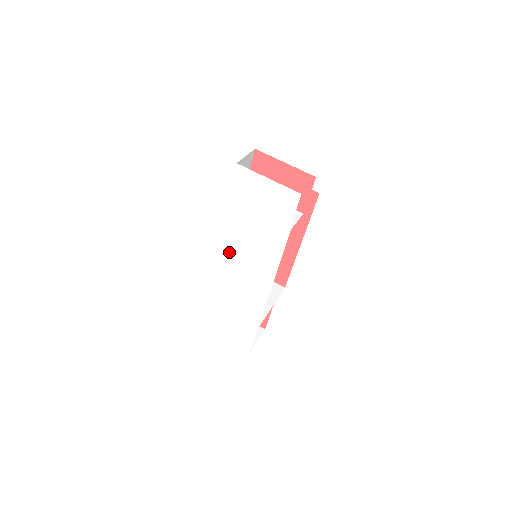
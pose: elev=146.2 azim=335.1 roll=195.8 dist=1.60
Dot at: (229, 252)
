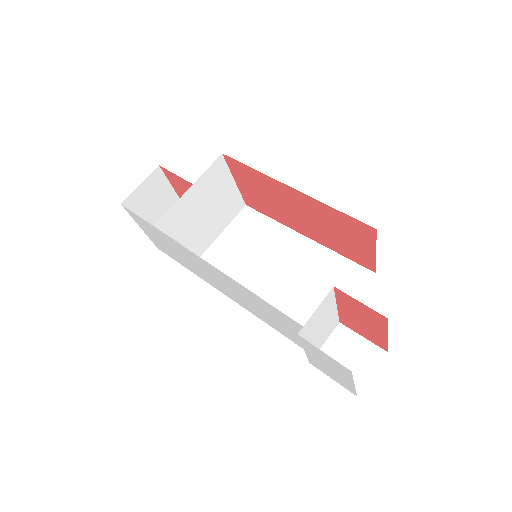
Dot at: (237, 287)
